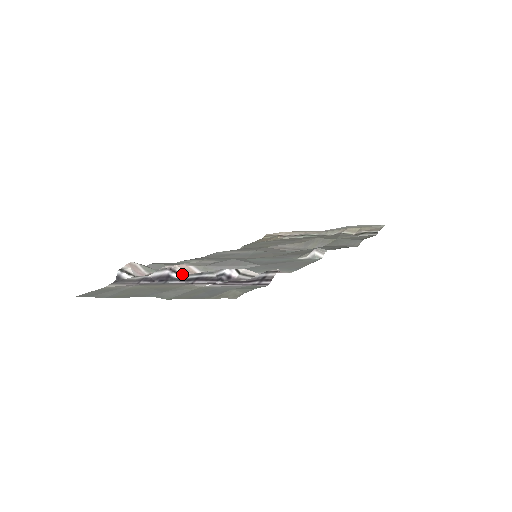
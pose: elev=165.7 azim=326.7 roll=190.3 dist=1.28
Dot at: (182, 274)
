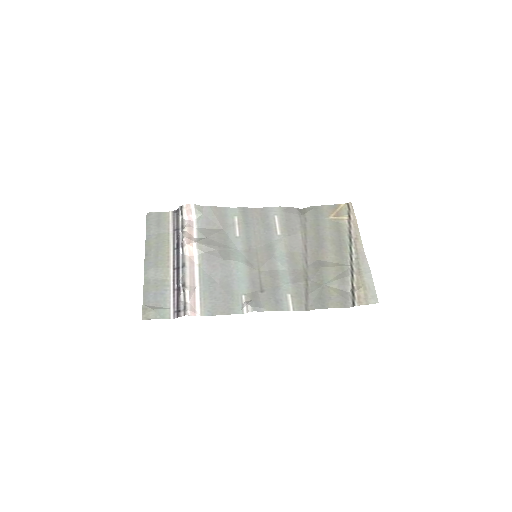
Dot at: (184, 252)
